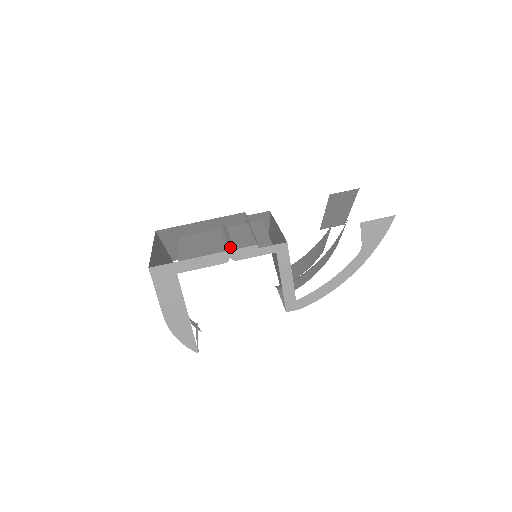
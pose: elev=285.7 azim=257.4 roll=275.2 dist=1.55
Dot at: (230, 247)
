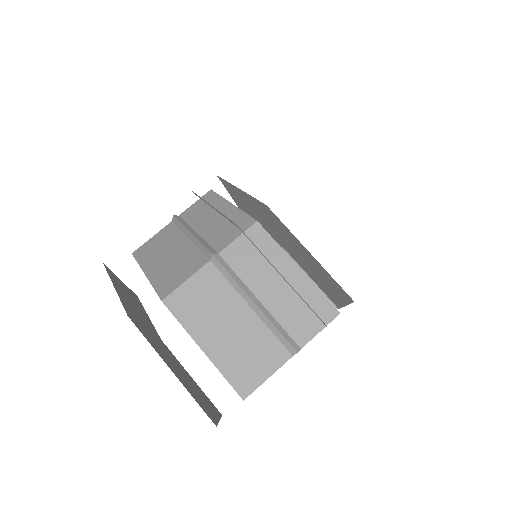
Dot at: (271, 318)
